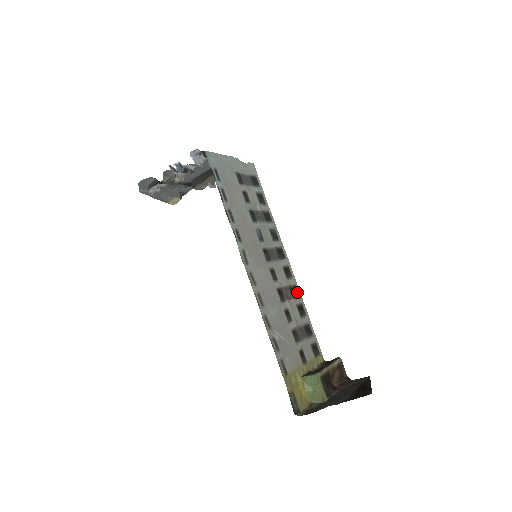
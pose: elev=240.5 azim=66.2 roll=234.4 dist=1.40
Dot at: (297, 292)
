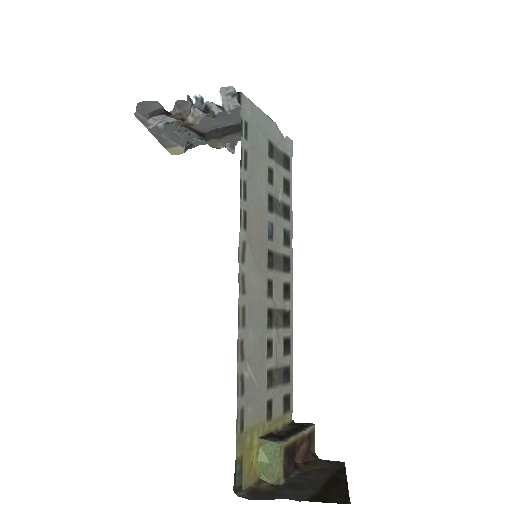
Dot at: (289, 321)
